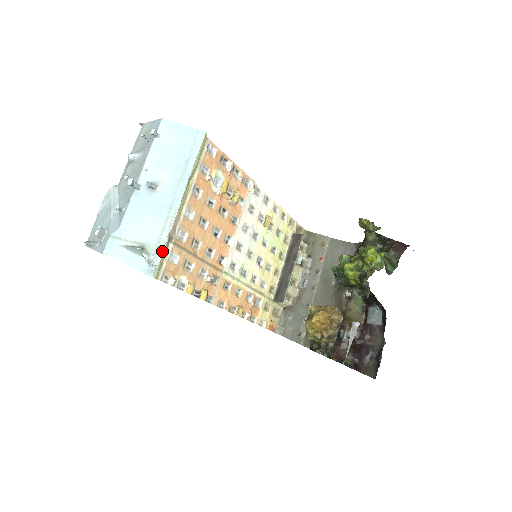
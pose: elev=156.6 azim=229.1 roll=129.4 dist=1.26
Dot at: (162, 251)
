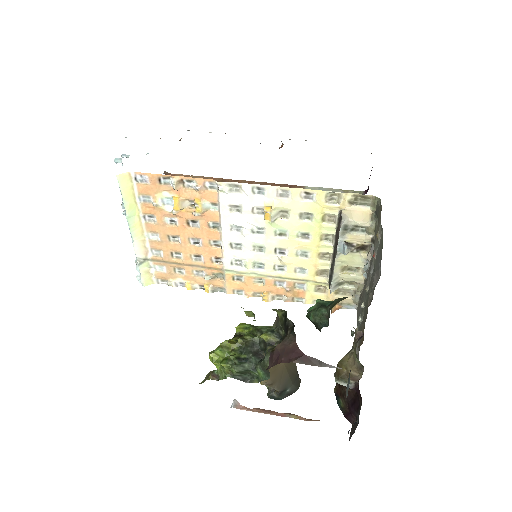
Dot at: (139, 270)
